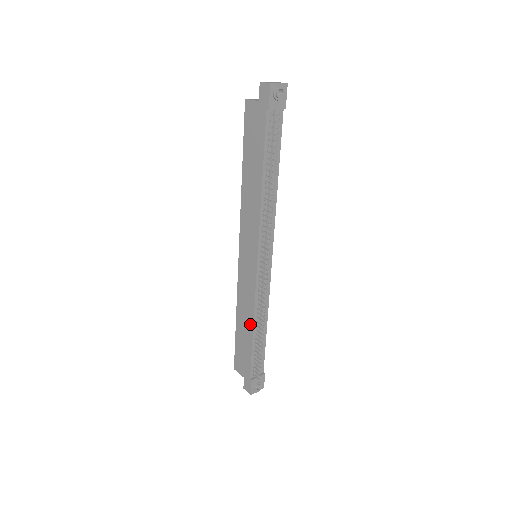
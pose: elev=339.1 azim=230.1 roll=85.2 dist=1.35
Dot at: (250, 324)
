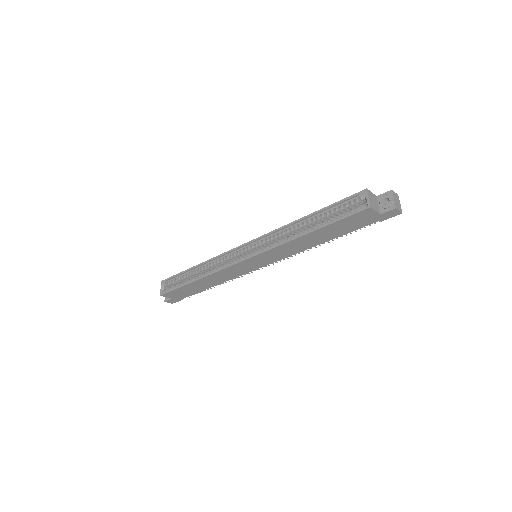
Dot at: (215, 284)
